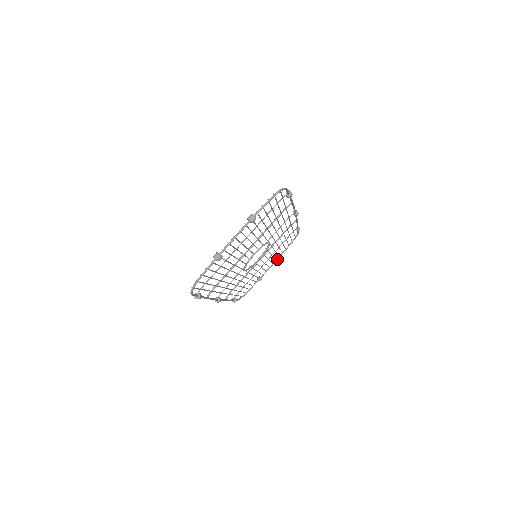
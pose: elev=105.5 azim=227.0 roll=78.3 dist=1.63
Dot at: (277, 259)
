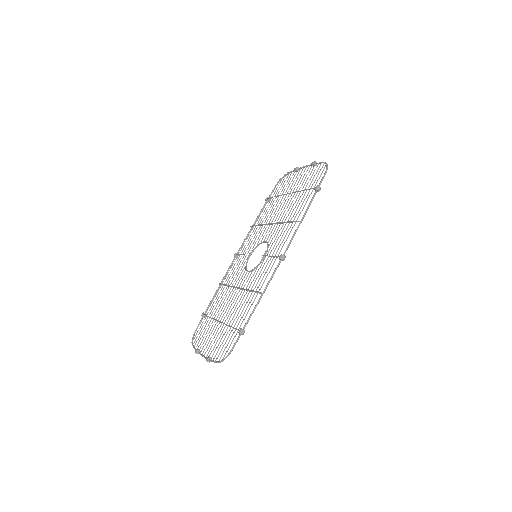
Dot at: (312, 165)
